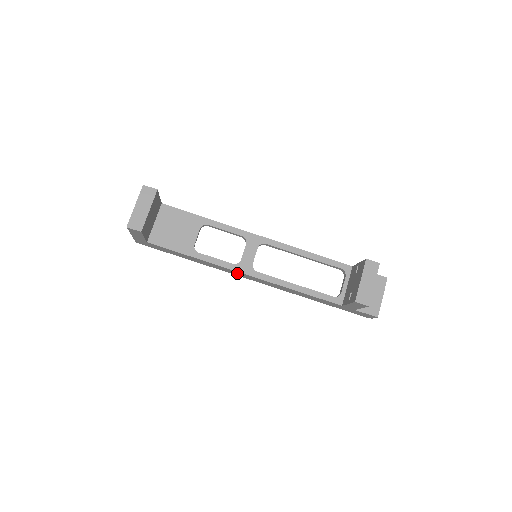
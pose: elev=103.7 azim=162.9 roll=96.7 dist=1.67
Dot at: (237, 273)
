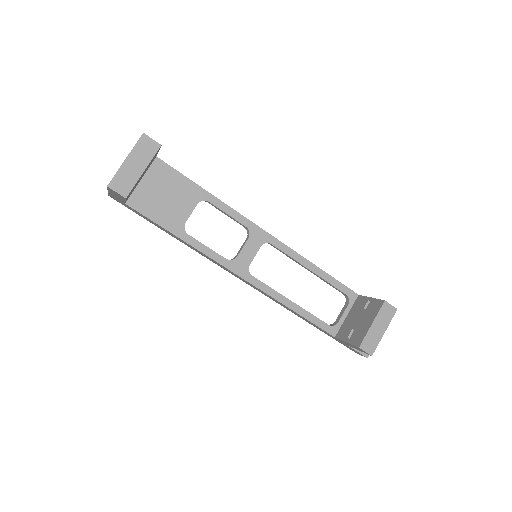
Dot at: (227, 269)
